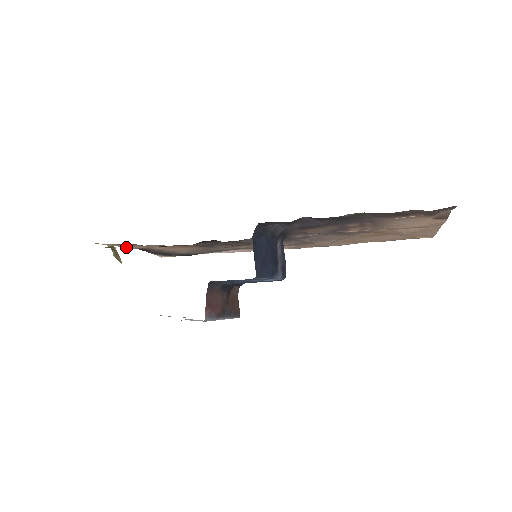
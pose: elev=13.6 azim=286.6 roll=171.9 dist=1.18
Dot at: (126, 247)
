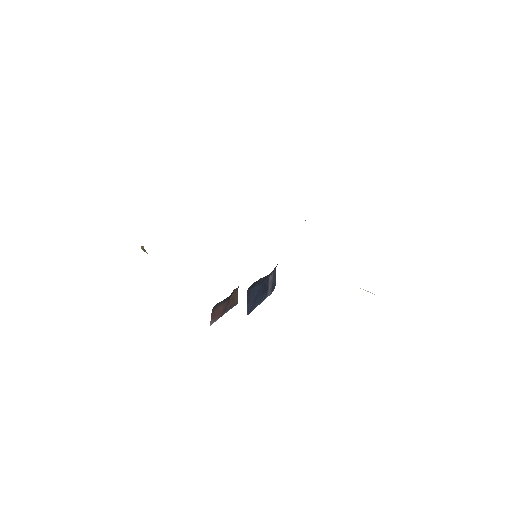
Dot at: occluded
